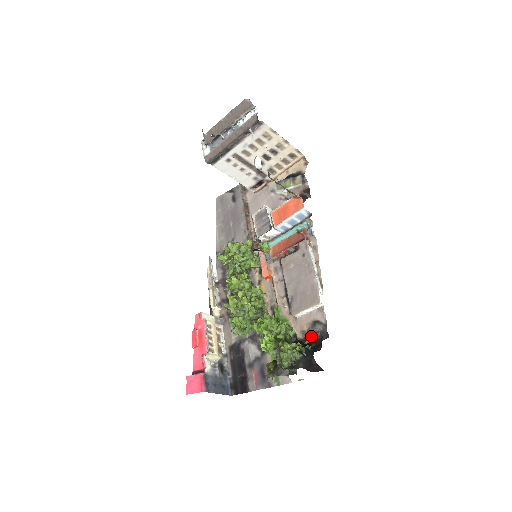
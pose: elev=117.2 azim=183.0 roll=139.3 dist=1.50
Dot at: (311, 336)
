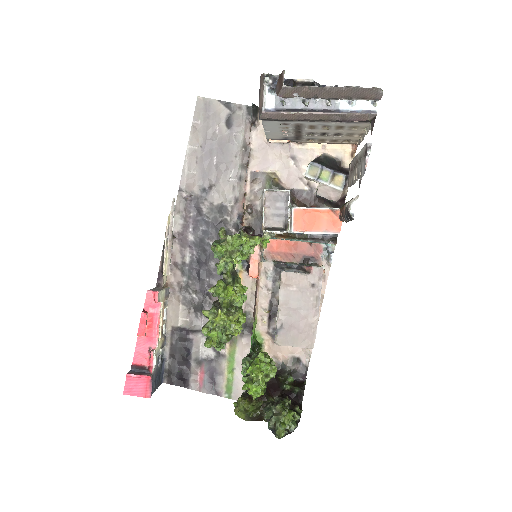
Dot at: (291, 379)
